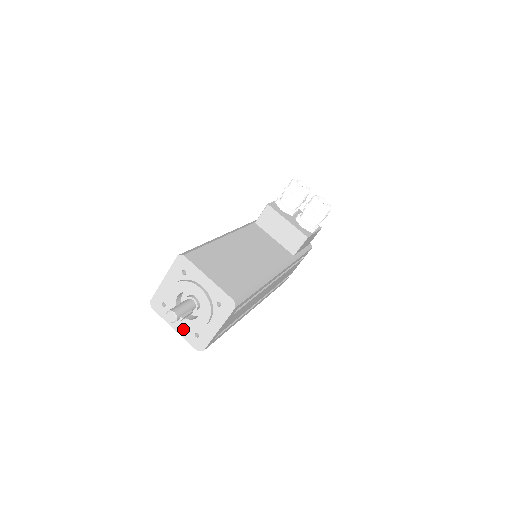
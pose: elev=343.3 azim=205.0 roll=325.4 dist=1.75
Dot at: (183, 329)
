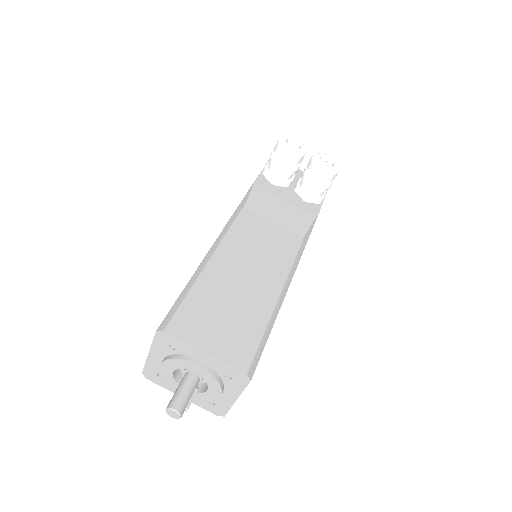
Dot at: occluded
